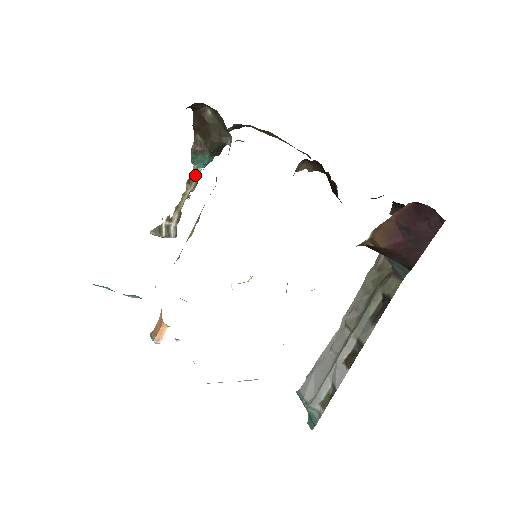
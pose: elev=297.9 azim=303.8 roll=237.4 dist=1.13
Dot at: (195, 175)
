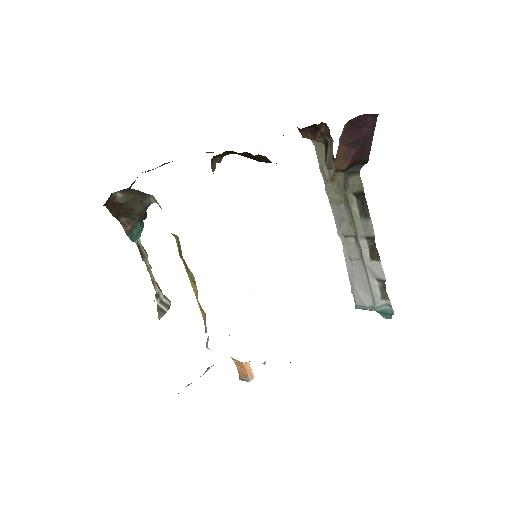
Dot at: (141, 247)
